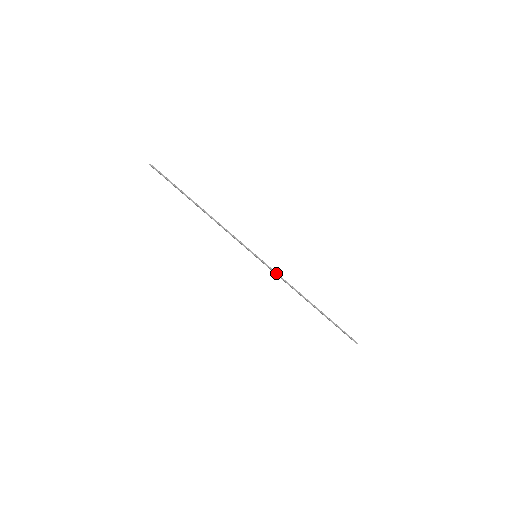
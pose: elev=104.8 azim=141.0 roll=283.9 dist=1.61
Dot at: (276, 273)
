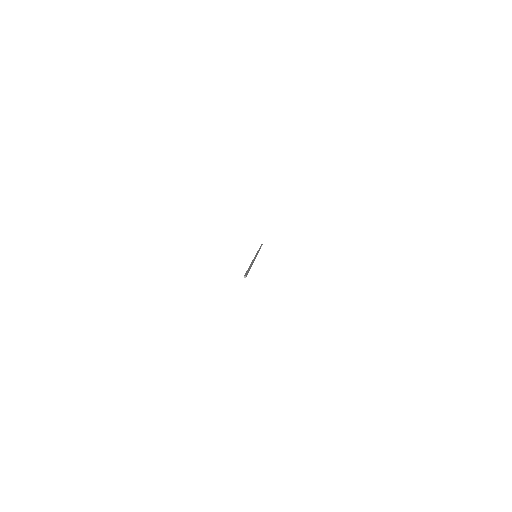
Dot at: occluded
